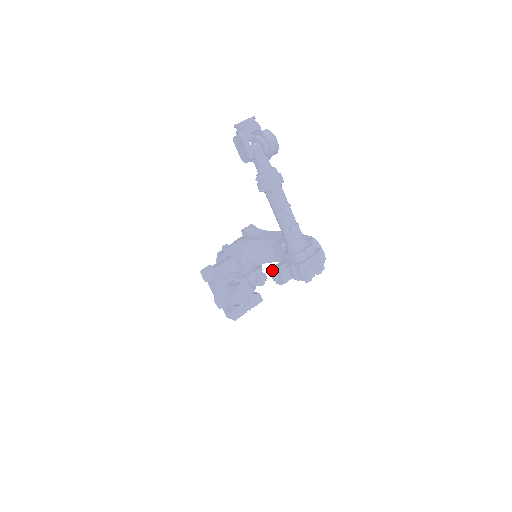
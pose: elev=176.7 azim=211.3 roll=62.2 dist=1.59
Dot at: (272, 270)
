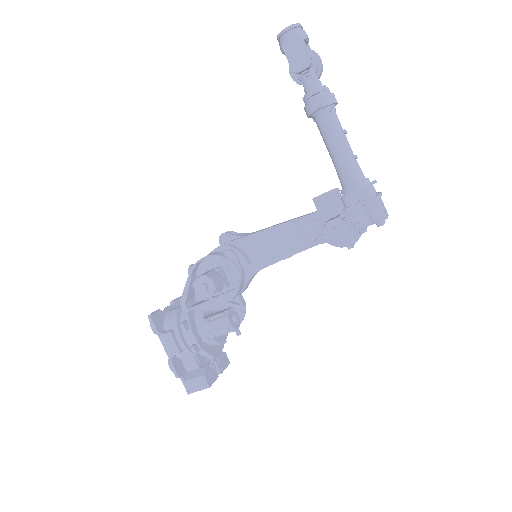
Dot at: (329, 223)
